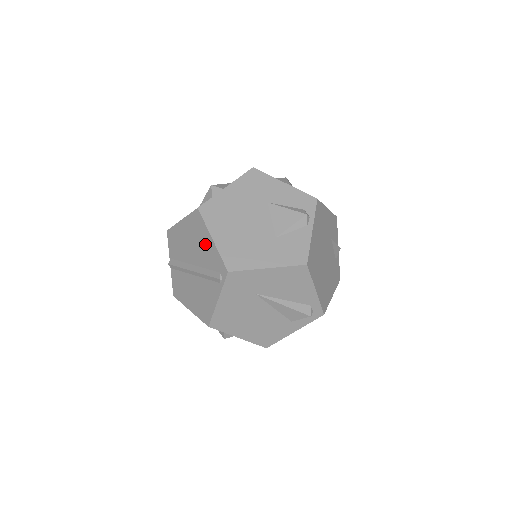
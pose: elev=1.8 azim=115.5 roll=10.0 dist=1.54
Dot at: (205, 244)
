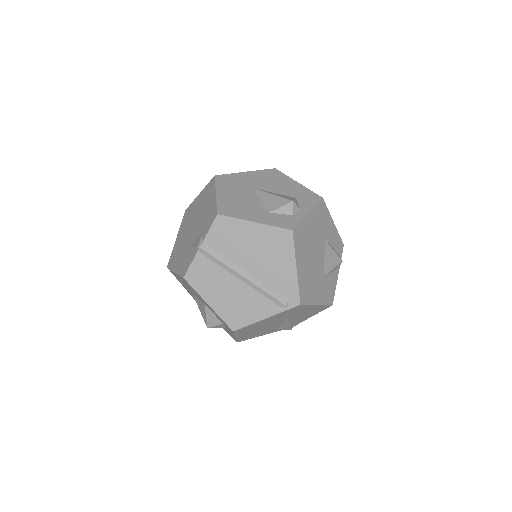
Dot at: (282, 266)
